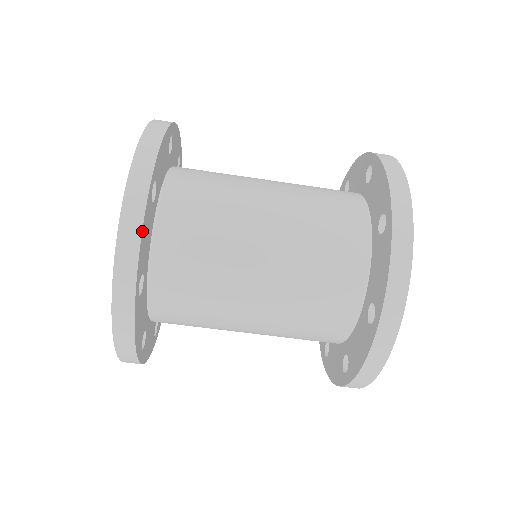
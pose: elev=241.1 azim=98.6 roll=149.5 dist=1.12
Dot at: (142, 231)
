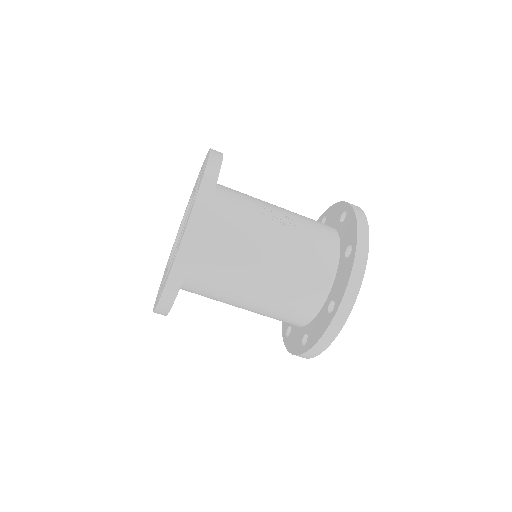
Dot at: occluded
